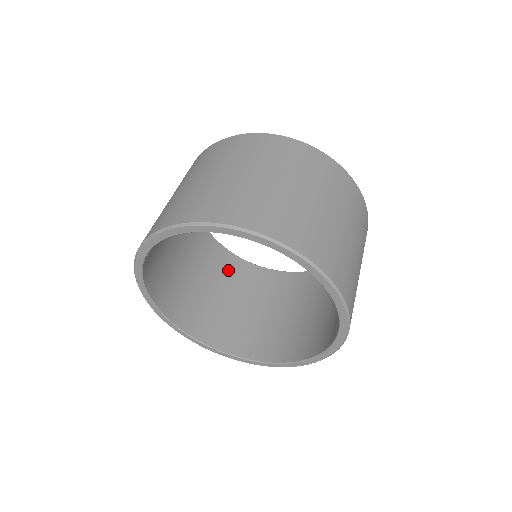
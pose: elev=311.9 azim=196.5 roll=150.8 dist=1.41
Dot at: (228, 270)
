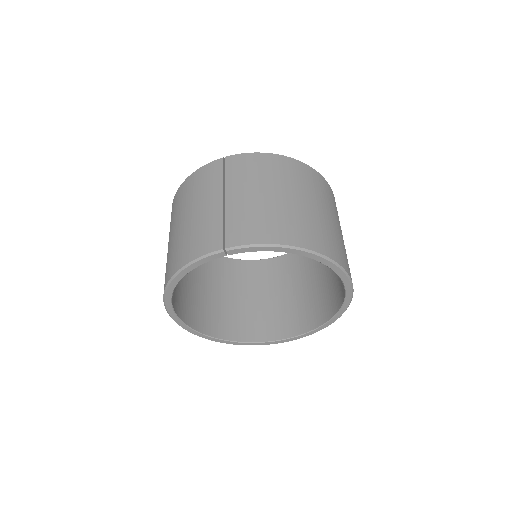
Dot at: occluded
